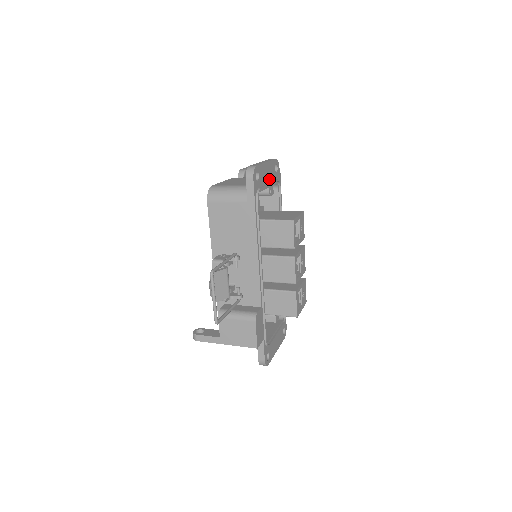
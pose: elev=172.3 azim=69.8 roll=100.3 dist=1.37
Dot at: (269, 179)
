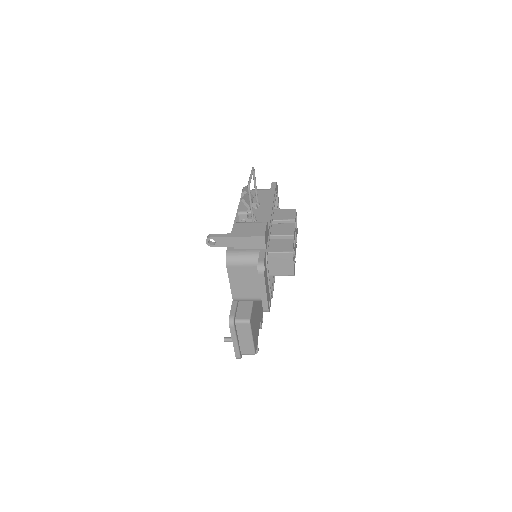
Dot at: occluded
